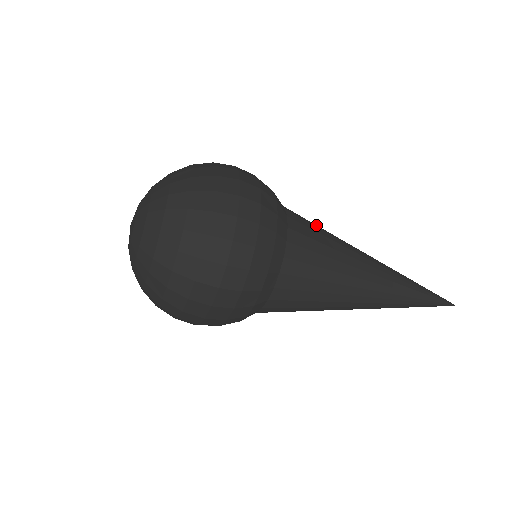
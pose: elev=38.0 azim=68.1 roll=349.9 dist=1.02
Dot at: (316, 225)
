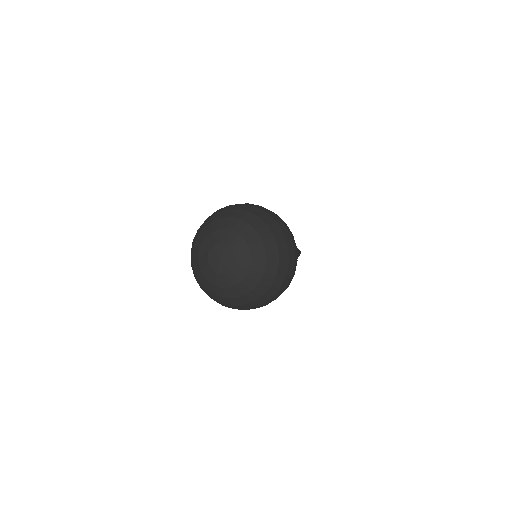
Dot at: occluded
